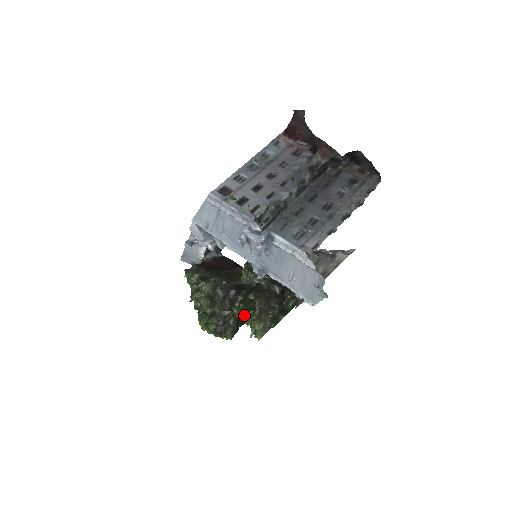
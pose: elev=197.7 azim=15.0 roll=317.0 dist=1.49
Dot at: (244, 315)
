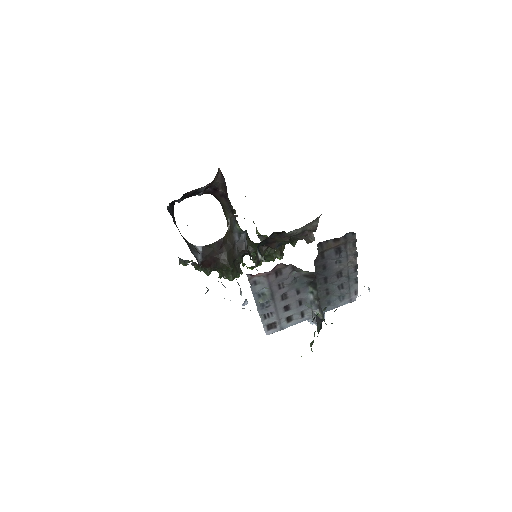
Dot at: (273, 261)
